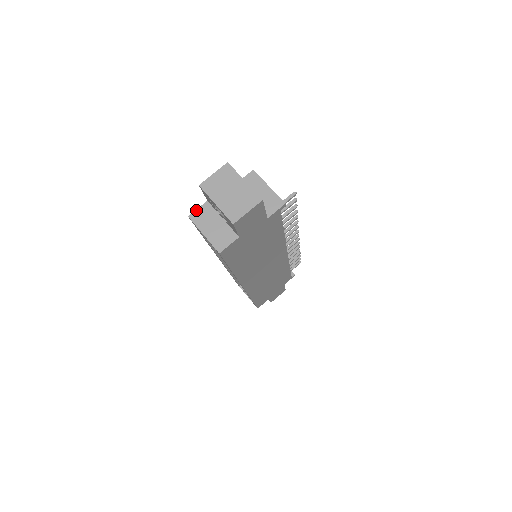
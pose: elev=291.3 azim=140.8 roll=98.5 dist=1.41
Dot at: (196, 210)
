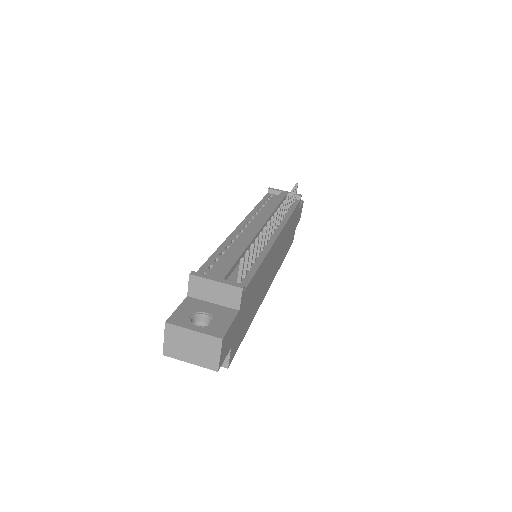
Dot at: occluded
